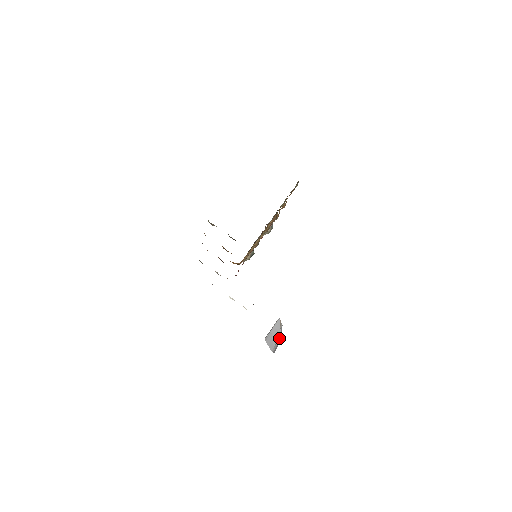
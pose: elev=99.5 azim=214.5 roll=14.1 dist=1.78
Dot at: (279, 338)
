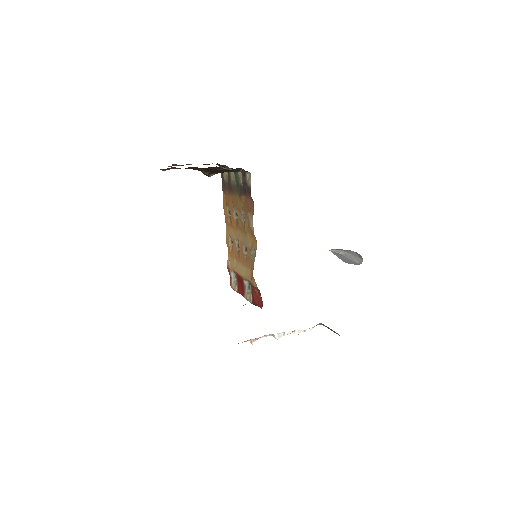
Dot at: (349, 256)
